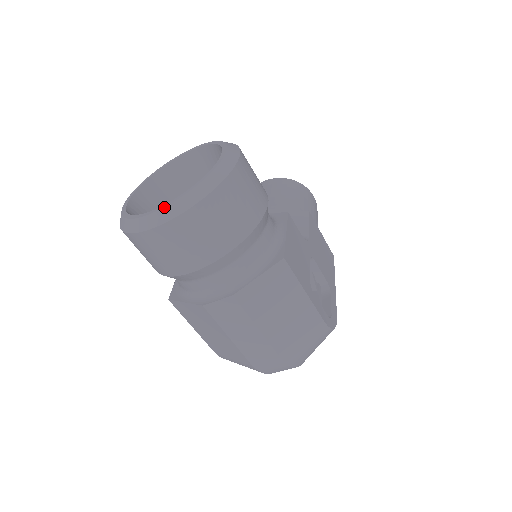
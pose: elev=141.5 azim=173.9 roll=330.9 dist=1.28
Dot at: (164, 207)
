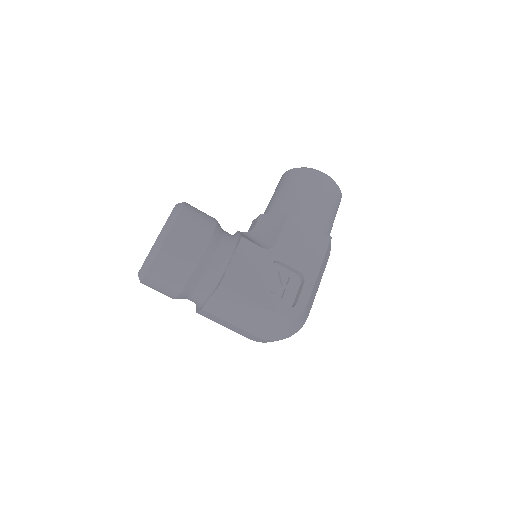
Dot at: (139, 271)
